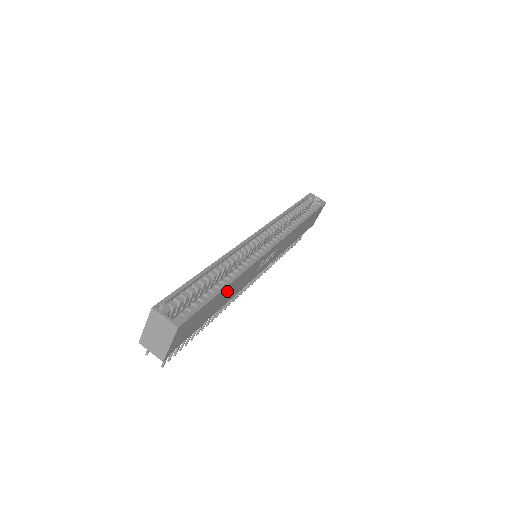
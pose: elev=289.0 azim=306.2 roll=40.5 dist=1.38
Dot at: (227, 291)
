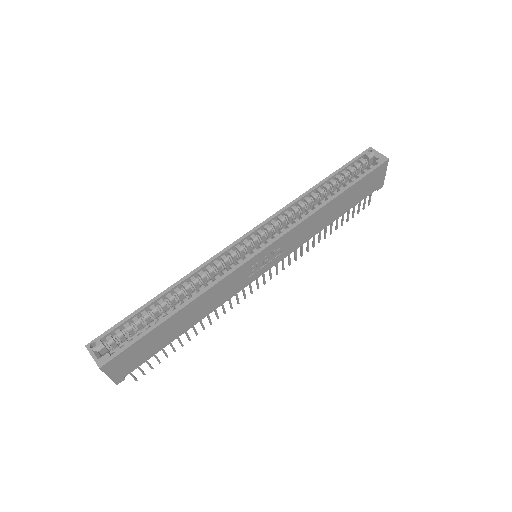
Dot at: (185, 314)
